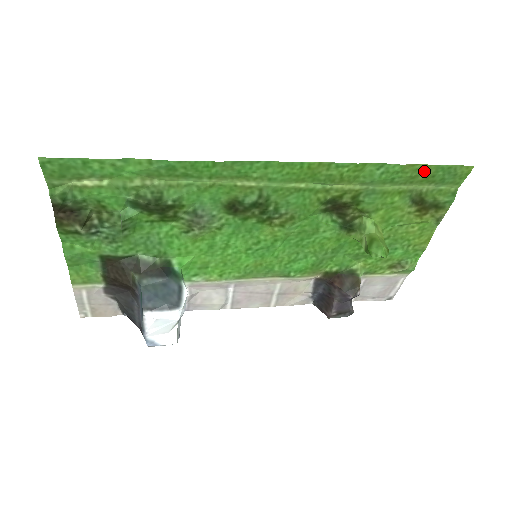
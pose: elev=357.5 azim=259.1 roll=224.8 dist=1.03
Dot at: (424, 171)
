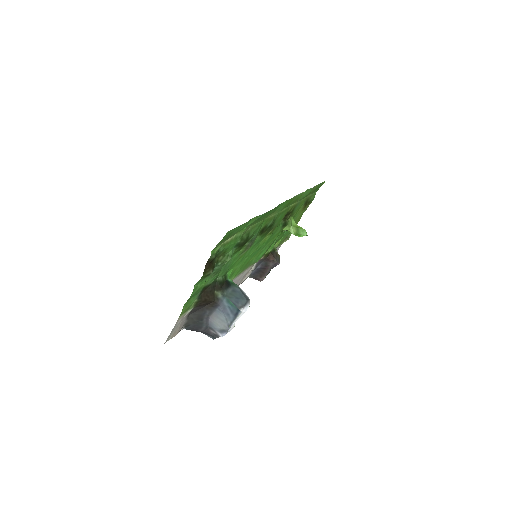
Dot at: (315, 188)
